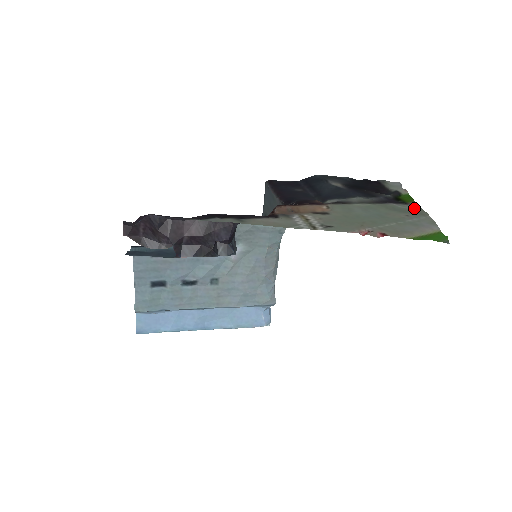
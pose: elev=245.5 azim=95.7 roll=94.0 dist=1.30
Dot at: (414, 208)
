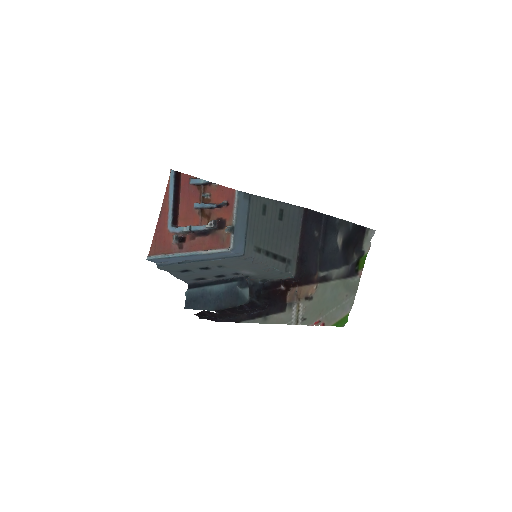
Dot at: (356, 281)
